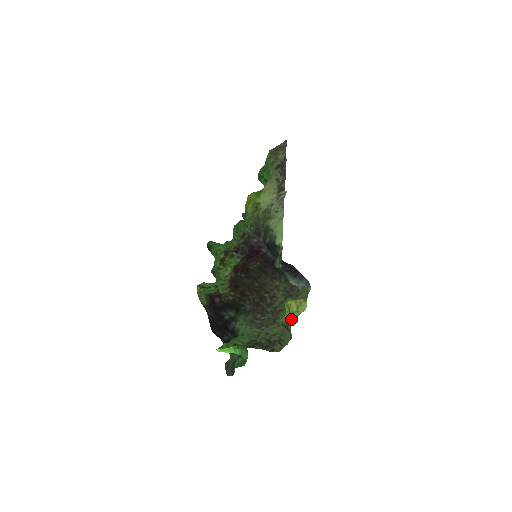
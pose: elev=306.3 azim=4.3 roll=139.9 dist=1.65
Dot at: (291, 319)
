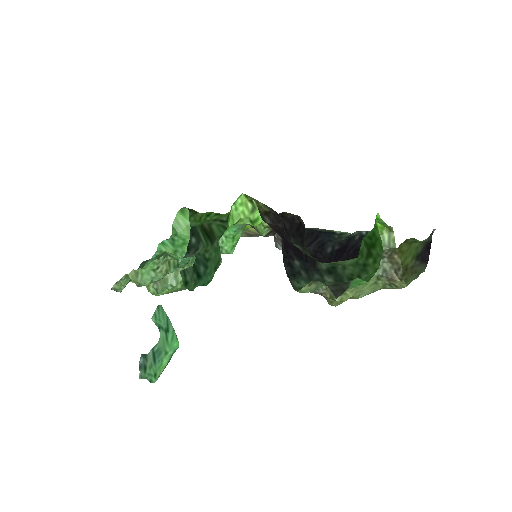
Dot at: occluded
